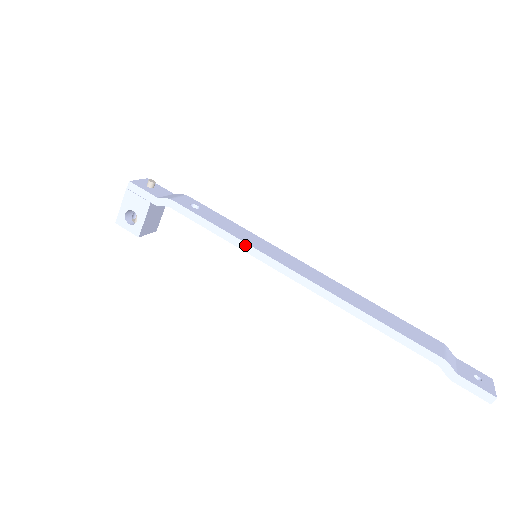
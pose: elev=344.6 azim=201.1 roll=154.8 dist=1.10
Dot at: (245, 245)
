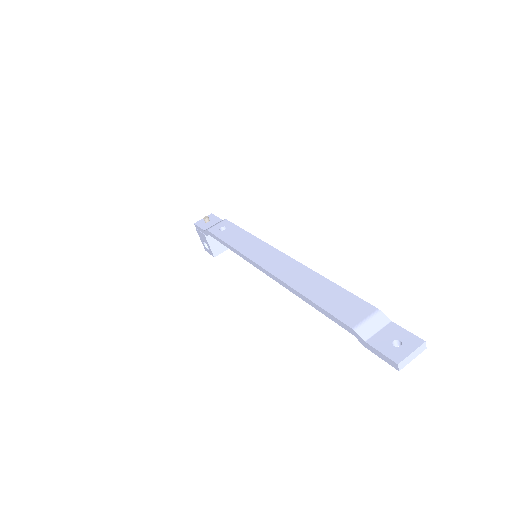
Dot at: (238, 253)
